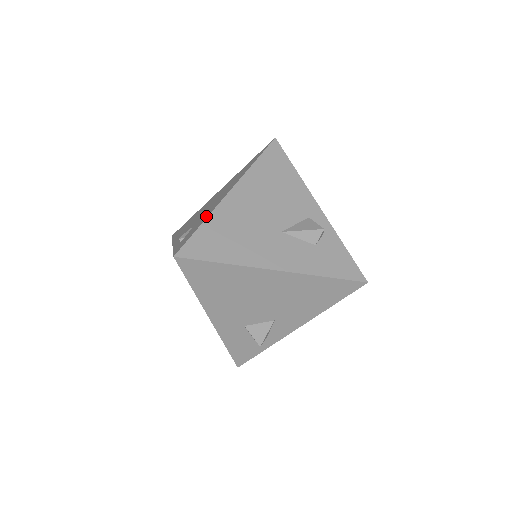
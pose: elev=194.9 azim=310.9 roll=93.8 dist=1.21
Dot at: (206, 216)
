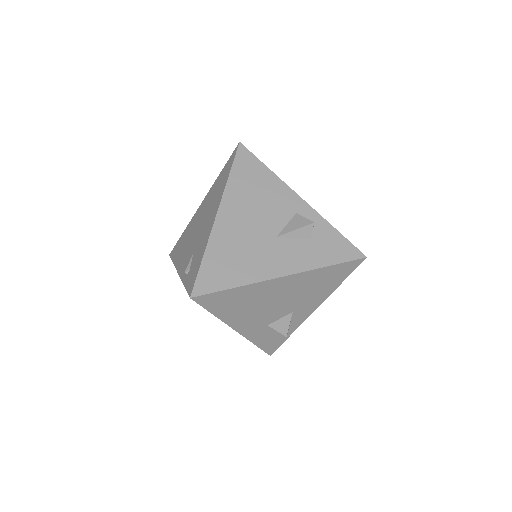
Dot at: (204, 246)
